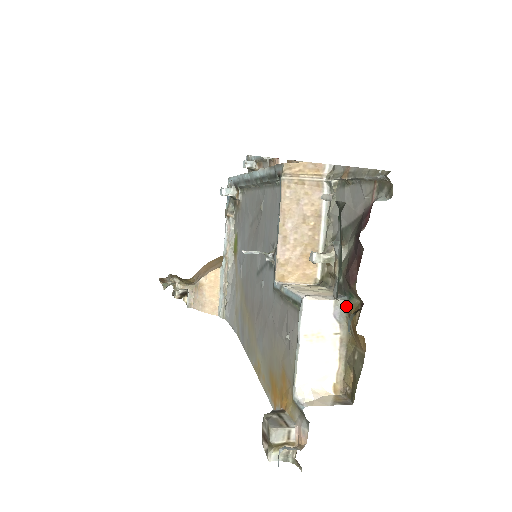
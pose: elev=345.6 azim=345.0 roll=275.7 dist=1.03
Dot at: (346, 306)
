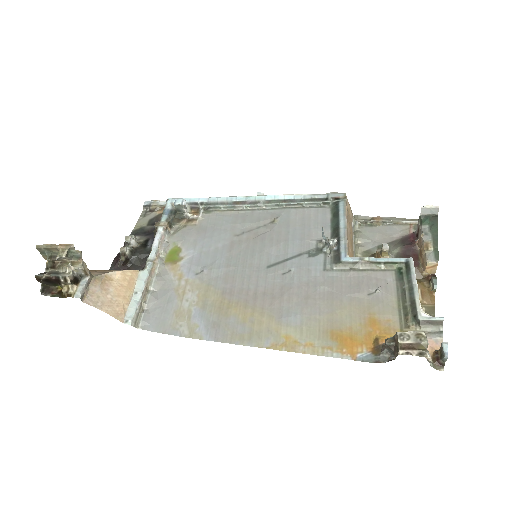
Dot at: occluded
